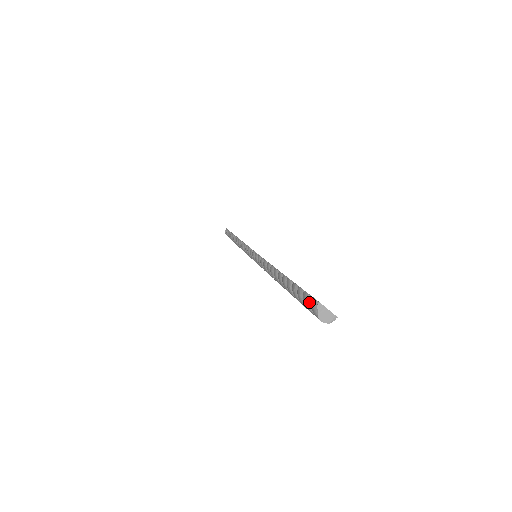
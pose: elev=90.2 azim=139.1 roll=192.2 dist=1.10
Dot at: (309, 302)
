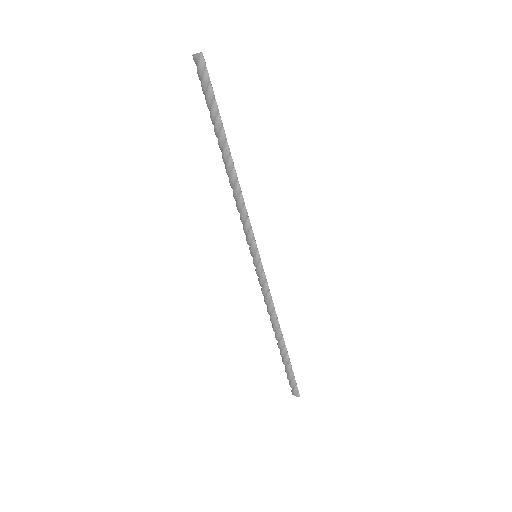
Dot at: occluded
